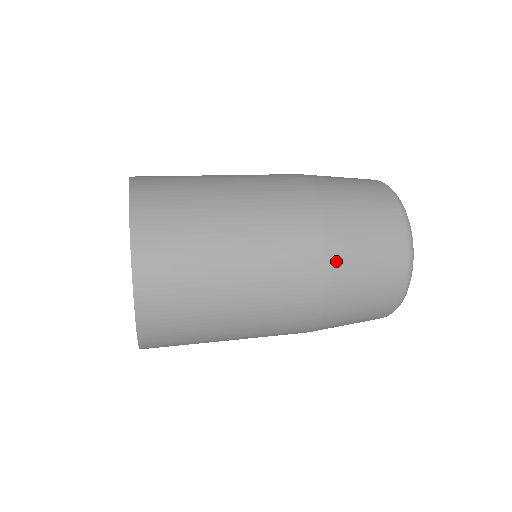
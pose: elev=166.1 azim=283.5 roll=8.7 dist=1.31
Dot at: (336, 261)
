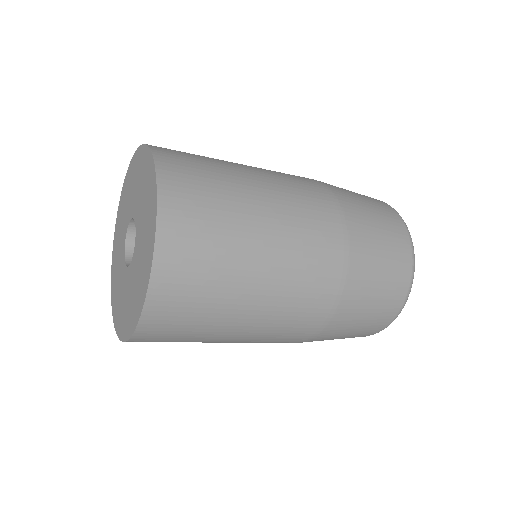
Dot at: (342, 310)
